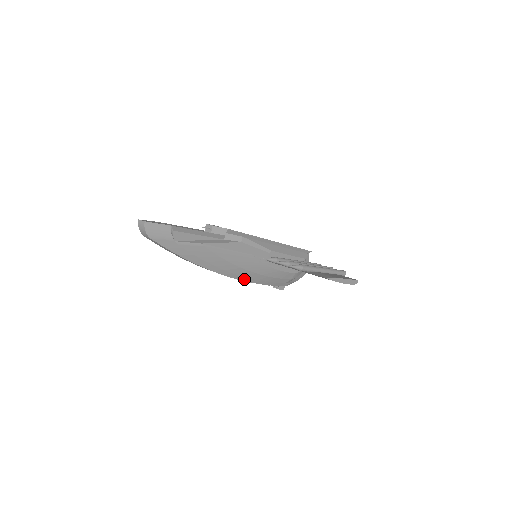
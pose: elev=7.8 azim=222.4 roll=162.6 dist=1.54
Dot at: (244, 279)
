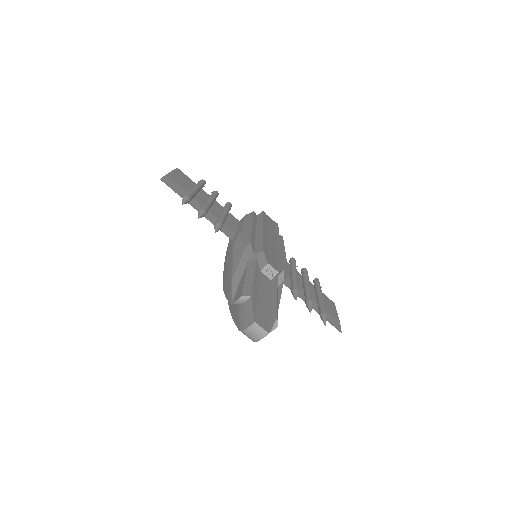
Dot at: occluded
